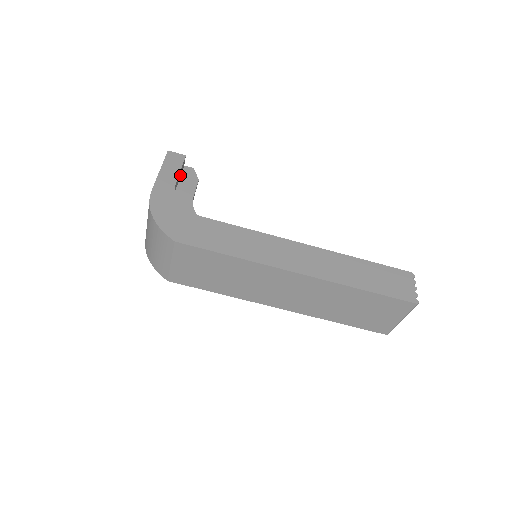
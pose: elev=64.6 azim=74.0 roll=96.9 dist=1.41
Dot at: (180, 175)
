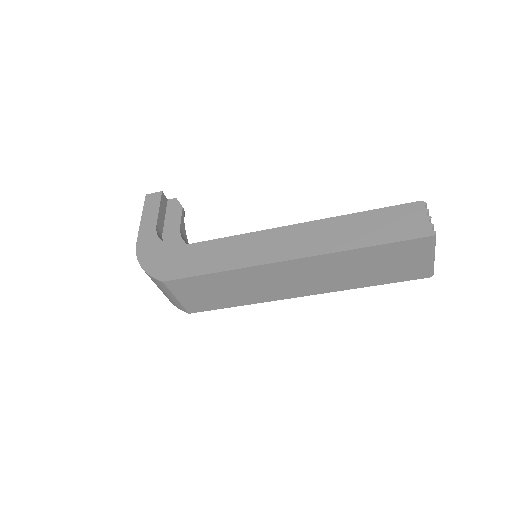
Dot at: (164, 211)
